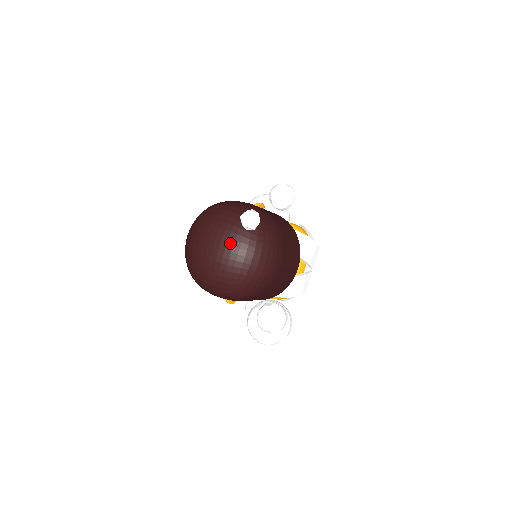
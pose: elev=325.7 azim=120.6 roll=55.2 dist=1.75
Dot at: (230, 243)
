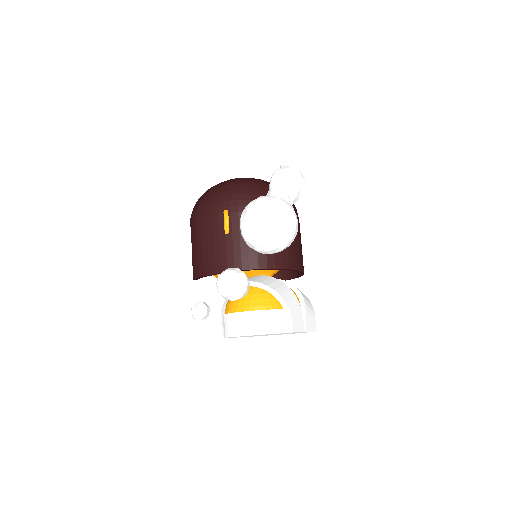
Dot at: occluded
